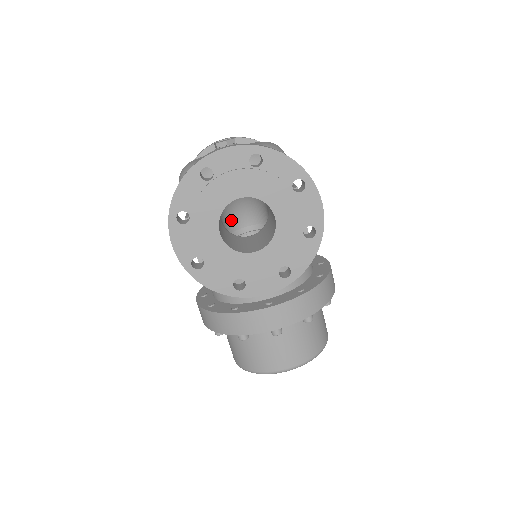
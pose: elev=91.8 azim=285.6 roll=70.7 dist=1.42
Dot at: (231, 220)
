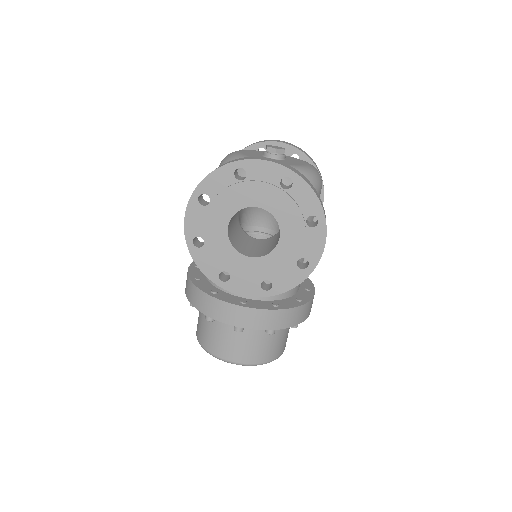
Dot at: (250, 215)
